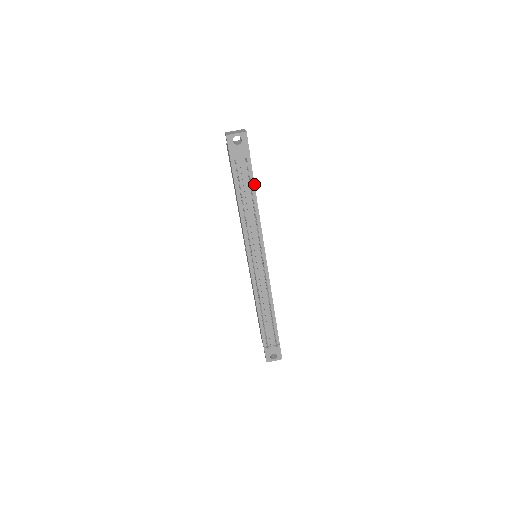
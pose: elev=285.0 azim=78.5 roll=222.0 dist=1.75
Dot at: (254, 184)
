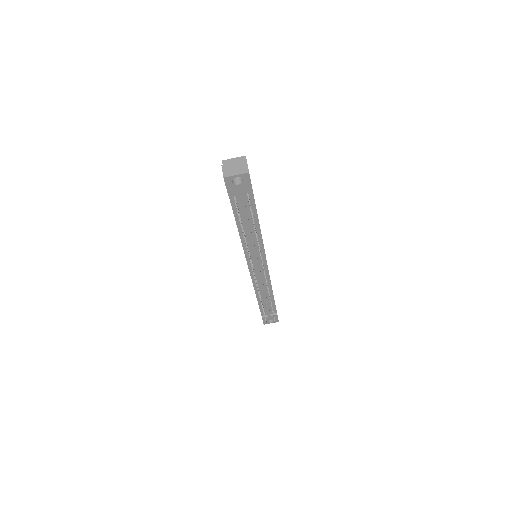
Dot at: (256, 212)
